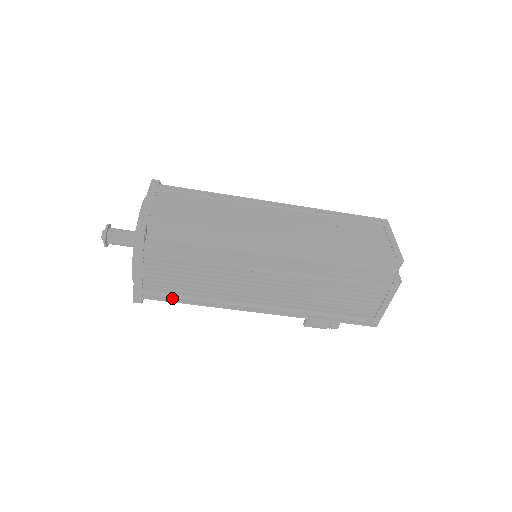
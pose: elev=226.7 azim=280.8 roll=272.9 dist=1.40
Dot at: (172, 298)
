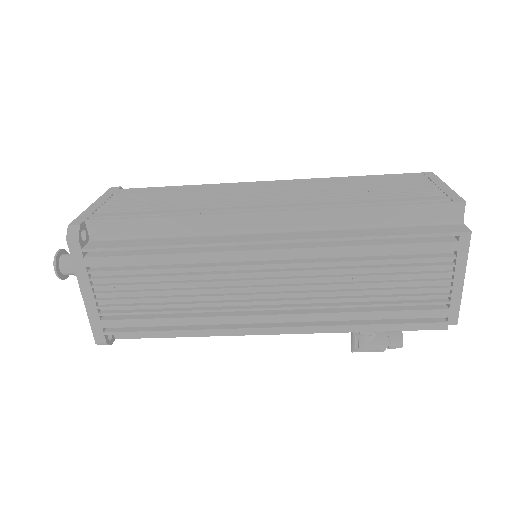
Dot at: (145, 328)
